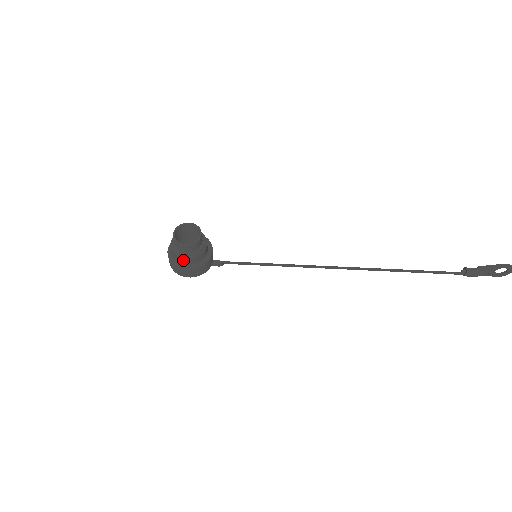
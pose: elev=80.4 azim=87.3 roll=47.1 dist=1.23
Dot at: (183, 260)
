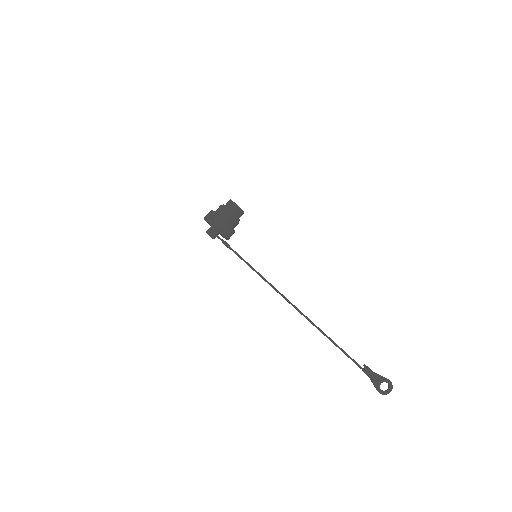
Dot at: (225, 213)
